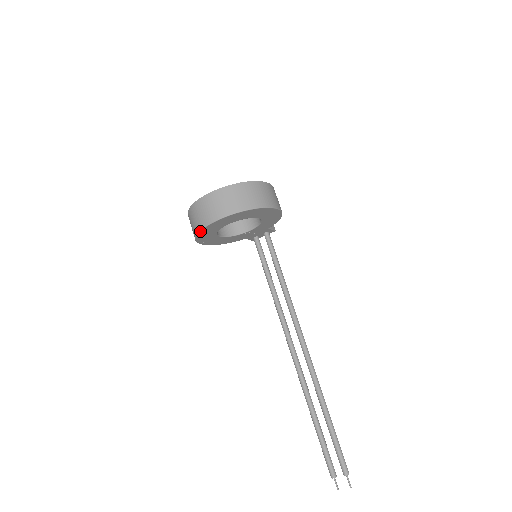
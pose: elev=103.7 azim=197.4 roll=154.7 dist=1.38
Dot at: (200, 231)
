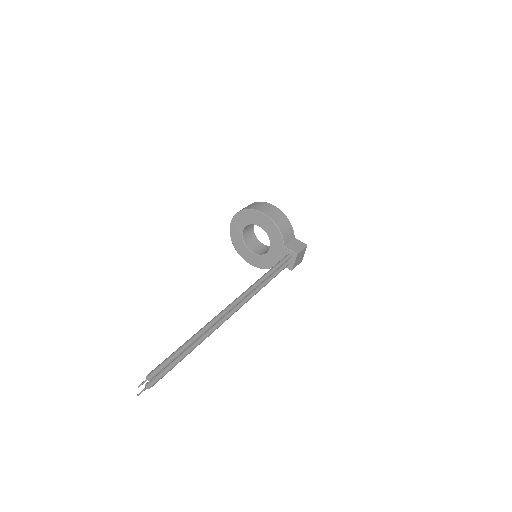
Dot at: (231, 240)
